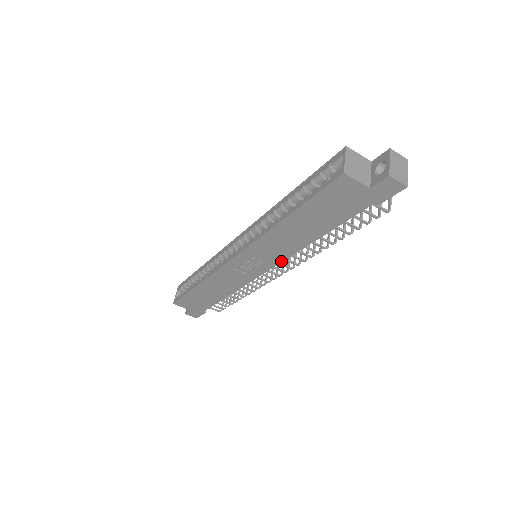
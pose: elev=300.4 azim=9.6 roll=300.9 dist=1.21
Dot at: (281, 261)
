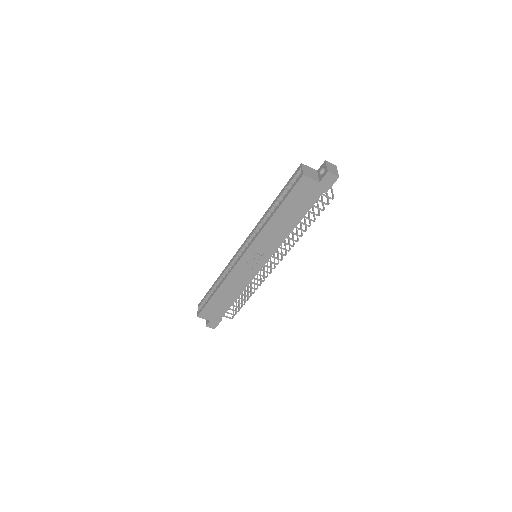
Dot at: (274, 252)
